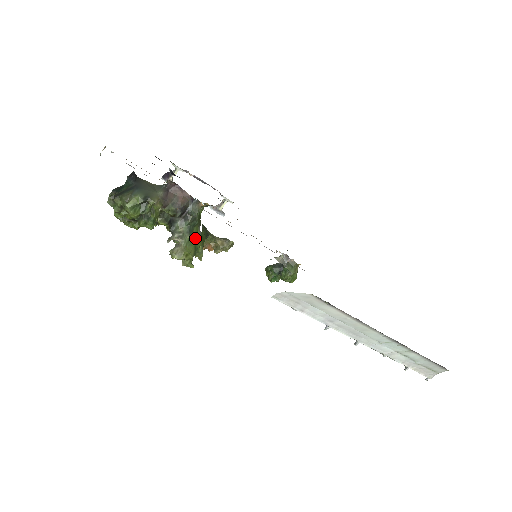
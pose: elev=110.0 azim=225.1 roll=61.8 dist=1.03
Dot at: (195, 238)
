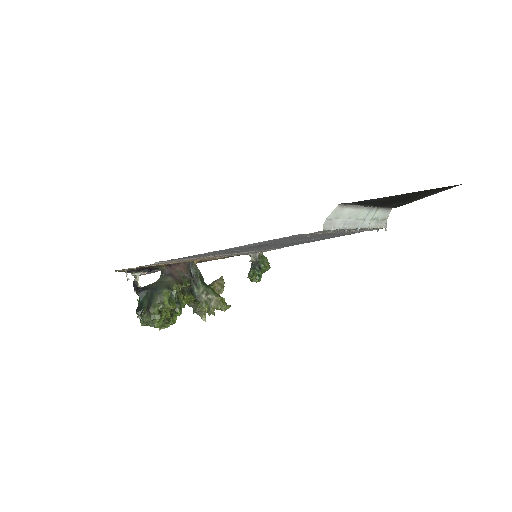
Dot at: (211, 289)
